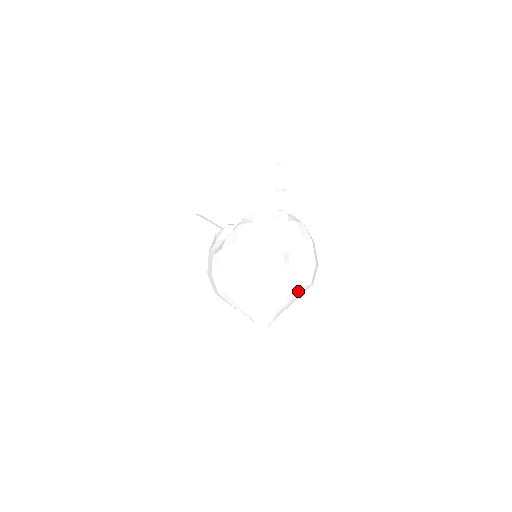
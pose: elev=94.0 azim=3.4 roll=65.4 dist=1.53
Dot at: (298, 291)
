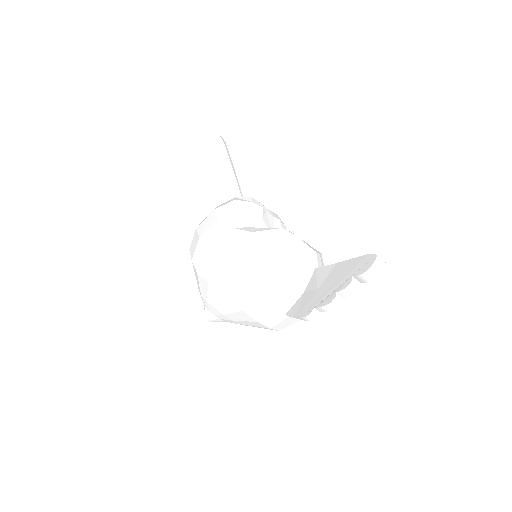
Dot at: occluded
